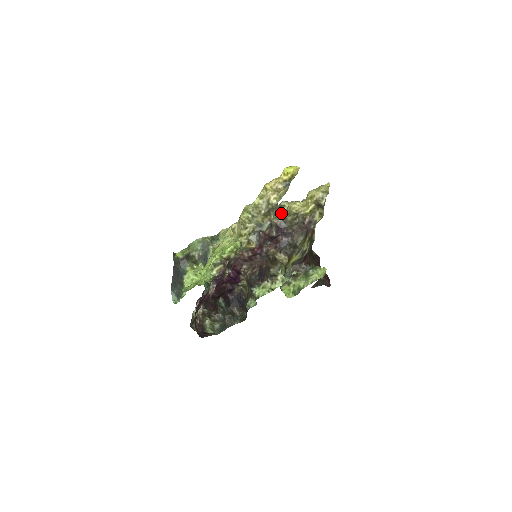
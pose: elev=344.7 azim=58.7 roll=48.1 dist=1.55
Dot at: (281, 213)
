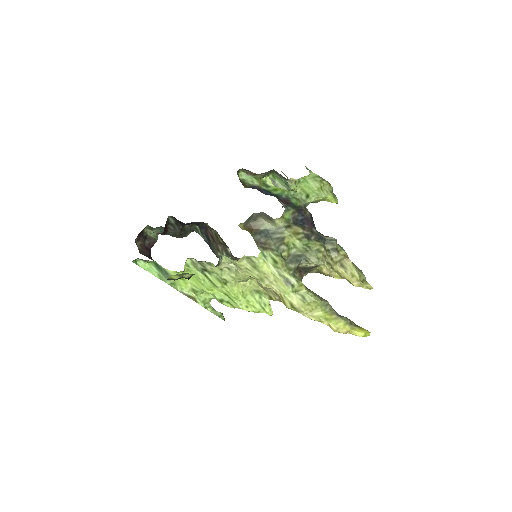
Dot at: (312, 270)
